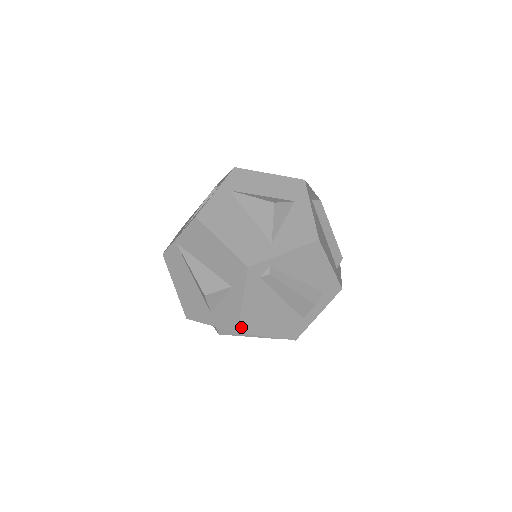
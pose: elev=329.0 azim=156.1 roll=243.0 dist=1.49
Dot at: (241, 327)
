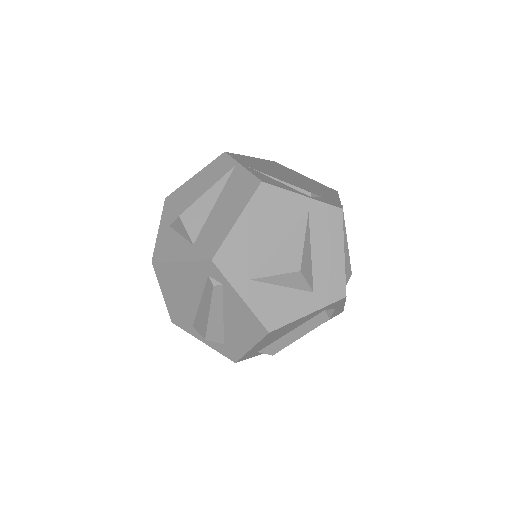
Dot at: (158, 264)
